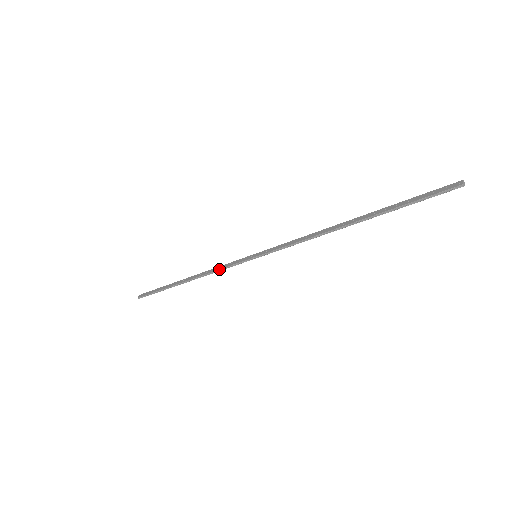
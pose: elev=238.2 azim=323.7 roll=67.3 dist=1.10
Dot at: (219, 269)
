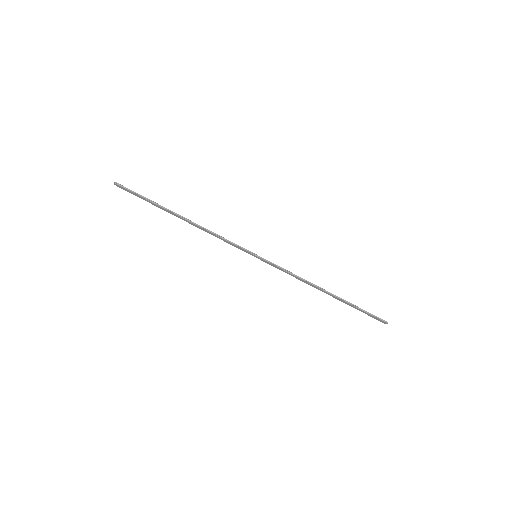
Dot at: (222, 237)
